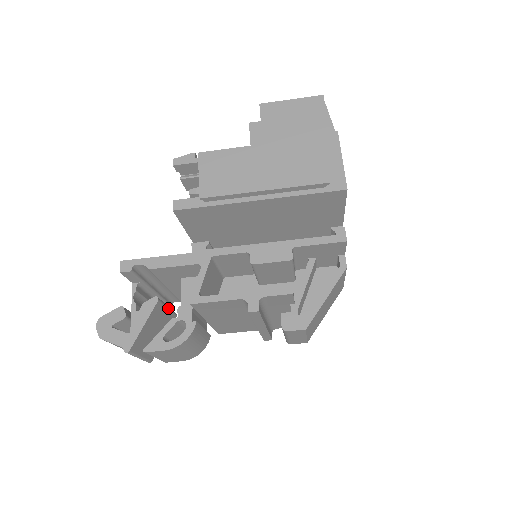
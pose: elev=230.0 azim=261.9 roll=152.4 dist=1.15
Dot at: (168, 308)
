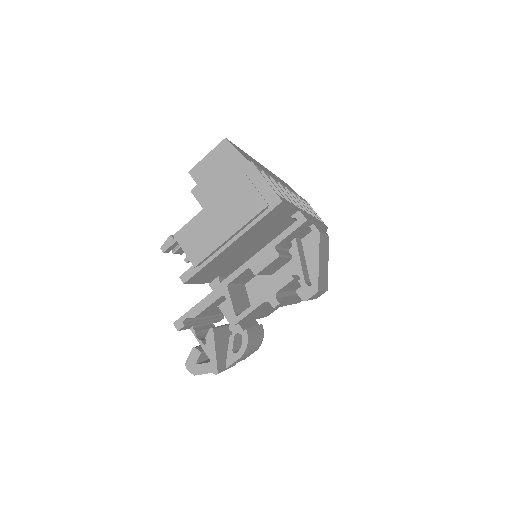
Dot at: (223, 327)
